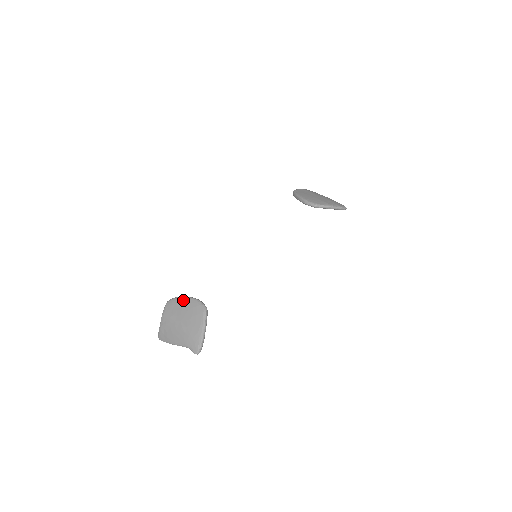
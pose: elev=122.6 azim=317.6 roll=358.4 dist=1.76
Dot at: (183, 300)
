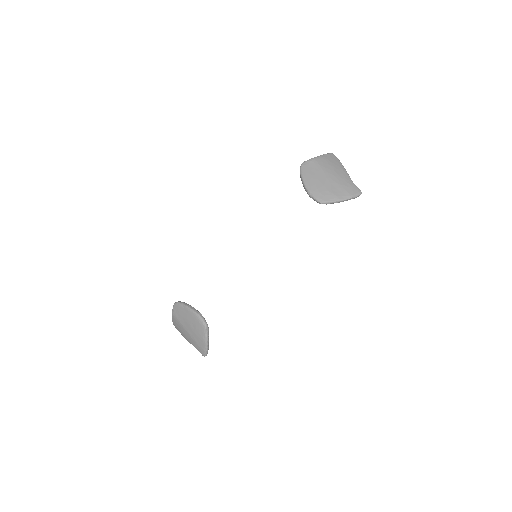
Dot at: (186, 310)
